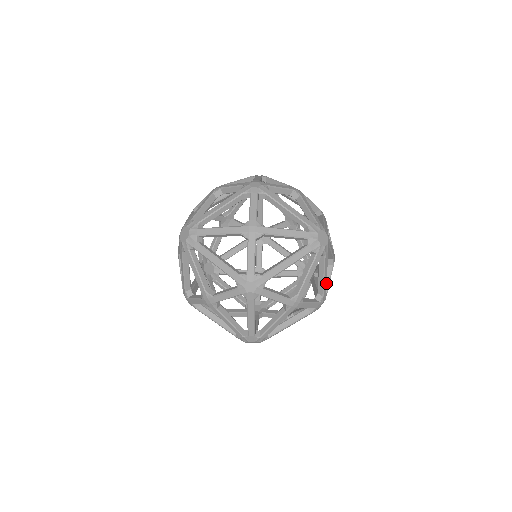
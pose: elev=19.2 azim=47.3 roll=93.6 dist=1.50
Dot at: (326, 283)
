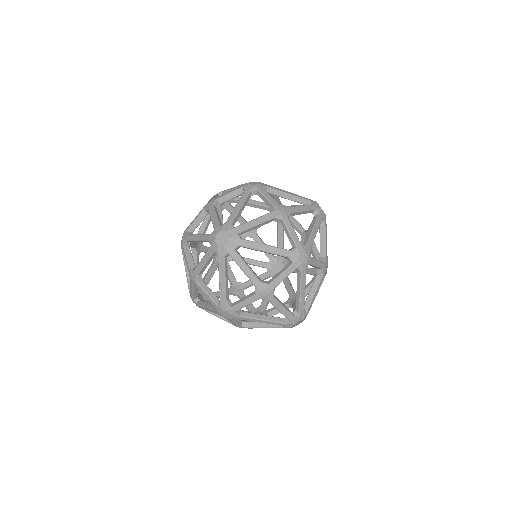
Dot at: occluded
